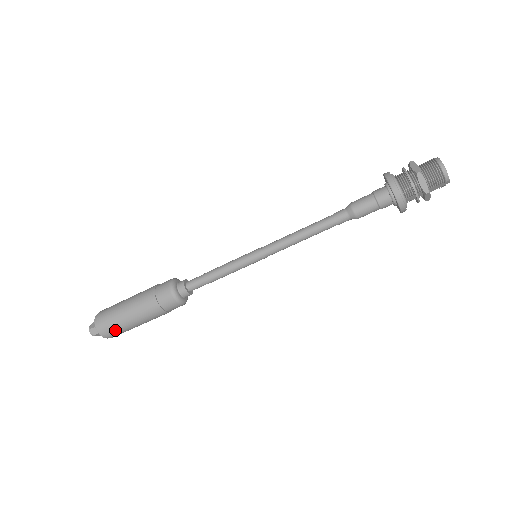
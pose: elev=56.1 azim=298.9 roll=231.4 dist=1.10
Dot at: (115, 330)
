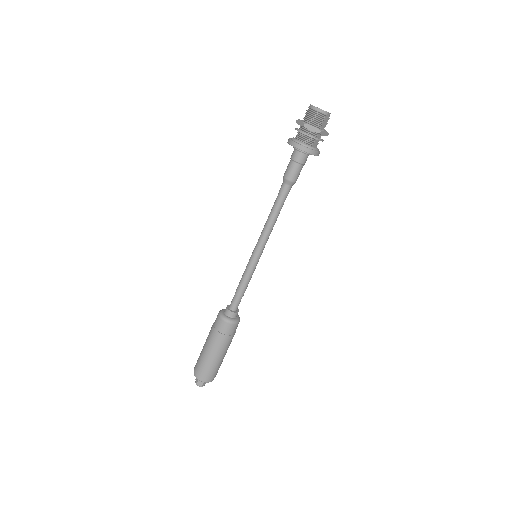
Dot at: (211, 372)
